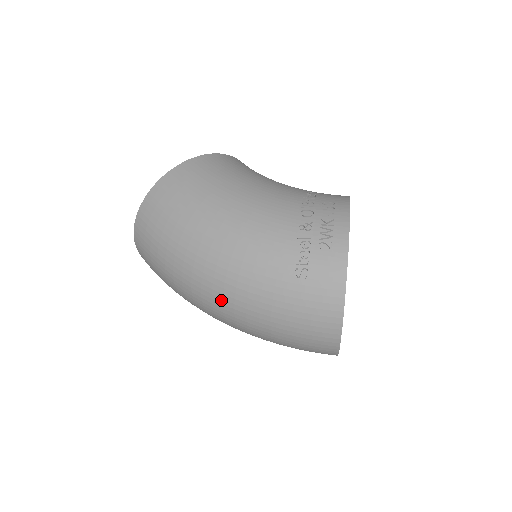
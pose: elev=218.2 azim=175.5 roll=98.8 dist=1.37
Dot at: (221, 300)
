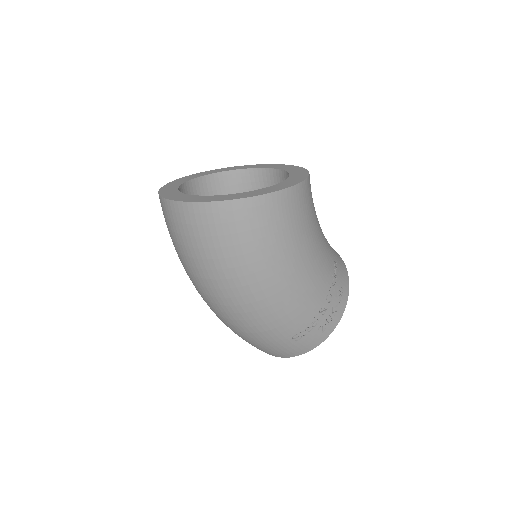
Dot at: (228, 312)
